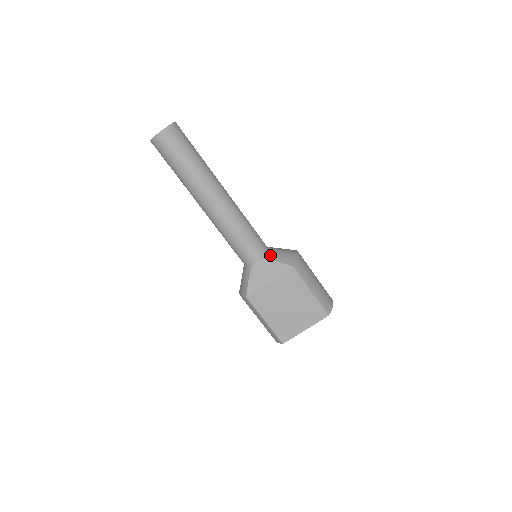
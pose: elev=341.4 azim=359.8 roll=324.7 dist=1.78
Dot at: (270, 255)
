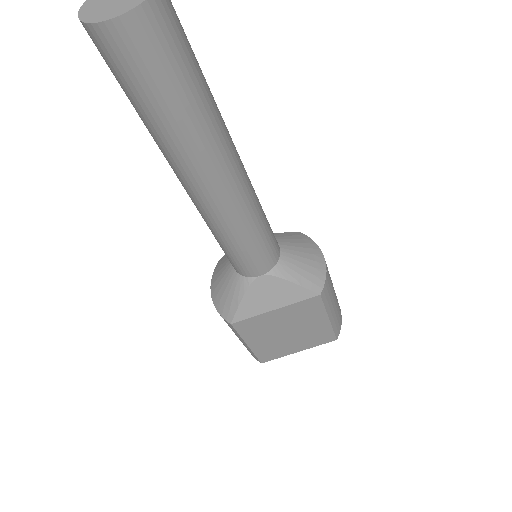
Dot at: (286, 268)
